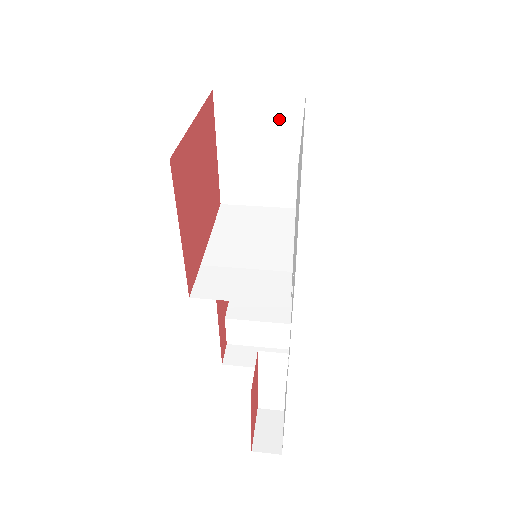
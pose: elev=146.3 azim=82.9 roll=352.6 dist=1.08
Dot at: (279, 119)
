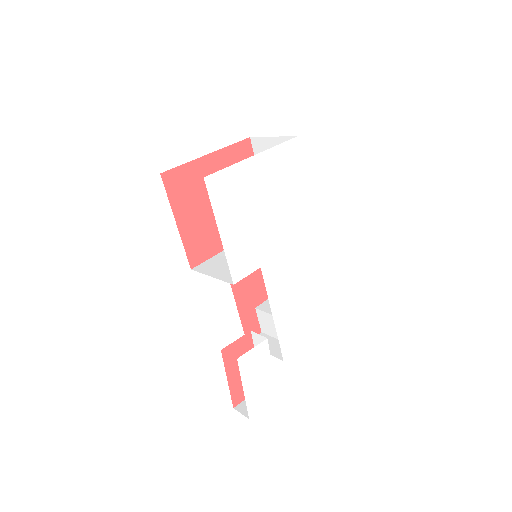
Dot at: occluded
